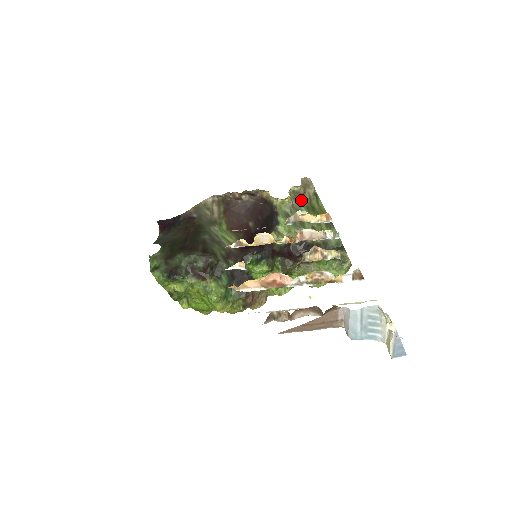
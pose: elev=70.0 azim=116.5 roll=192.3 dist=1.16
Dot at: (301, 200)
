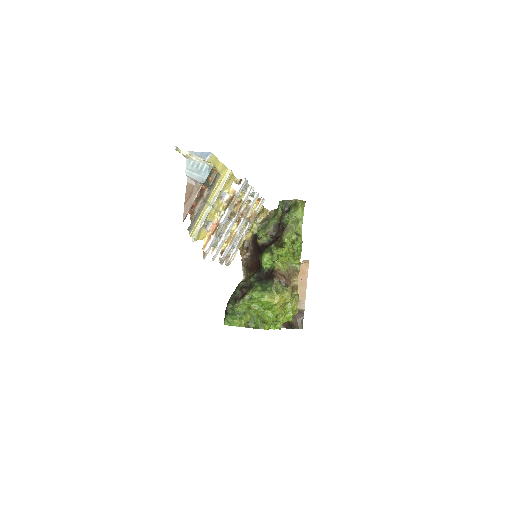
Dot at: (268, 220)
